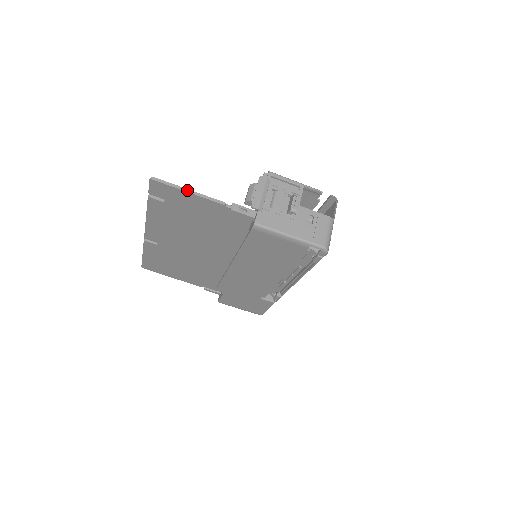
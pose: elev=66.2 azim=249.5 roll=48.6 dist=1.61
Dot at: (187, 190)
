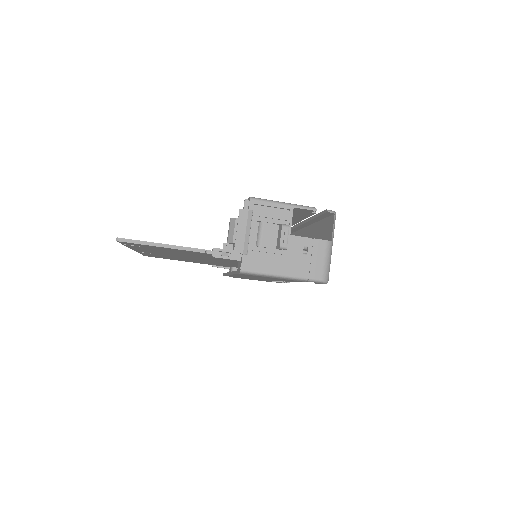
Dot at: (159, 245)
